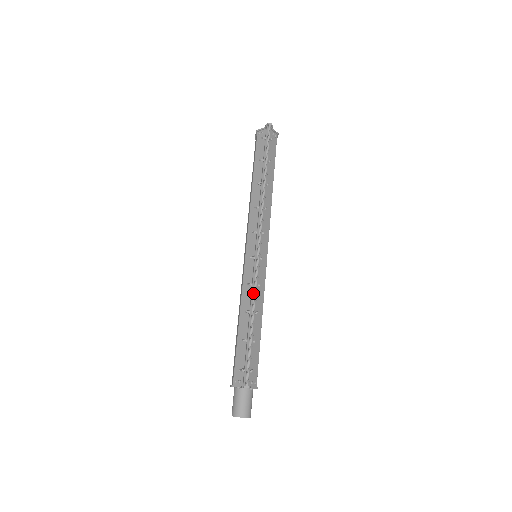
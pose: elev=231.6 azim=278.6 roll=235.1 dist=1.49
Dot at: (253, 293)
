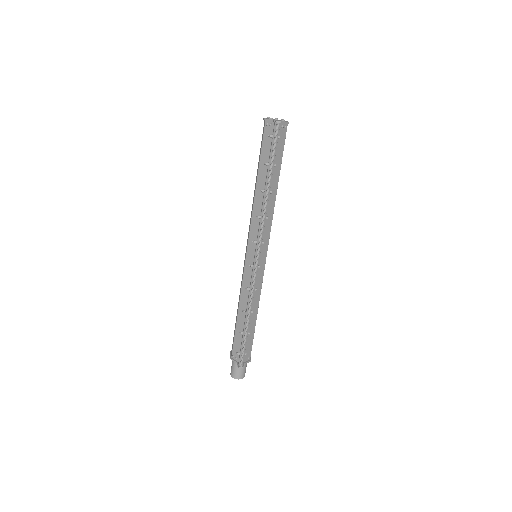
Dot at: (250, 299)
